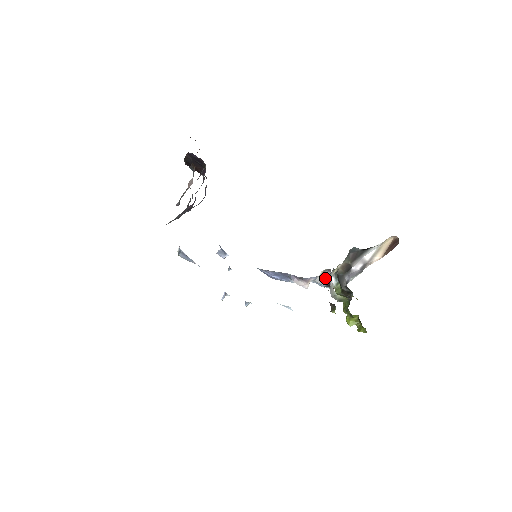
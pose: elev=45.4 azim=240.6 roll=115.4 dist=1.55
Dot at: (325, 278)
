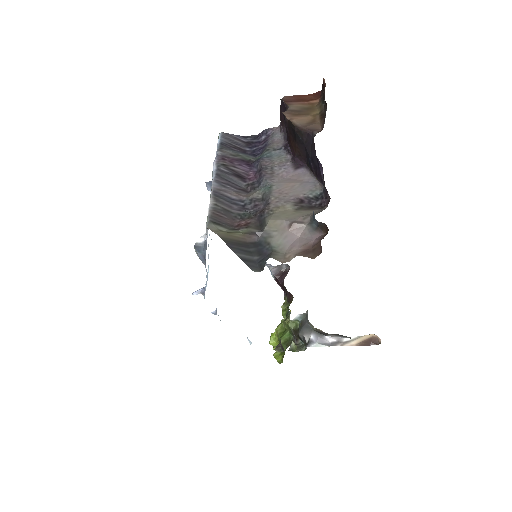
Dot at: (279, 269)
